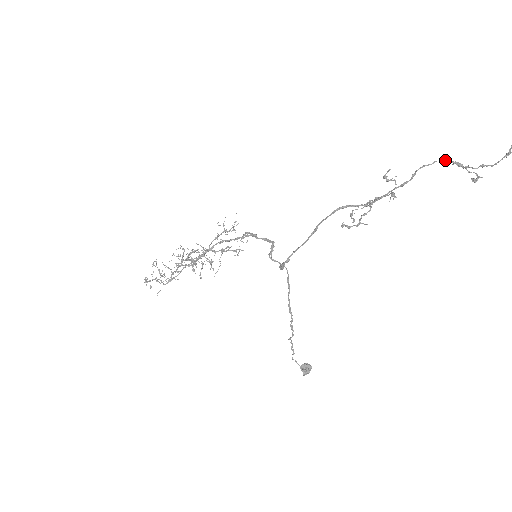
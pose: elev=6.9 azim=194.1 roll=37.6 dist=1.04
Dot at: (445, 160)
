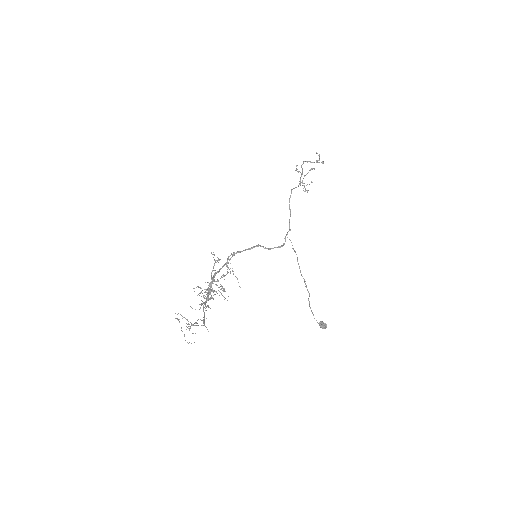
Dot at: (306, 161)
